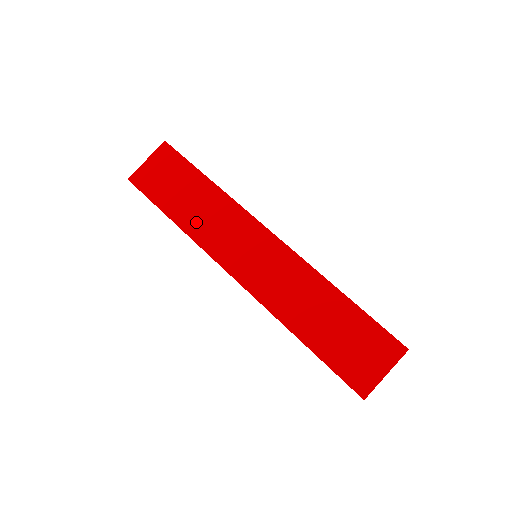
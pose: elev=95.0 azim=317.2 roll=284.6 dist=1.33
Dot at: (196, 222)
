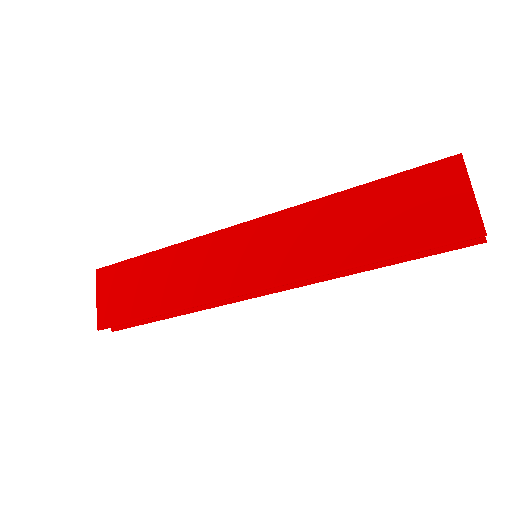
Dot at: (180, 291)
